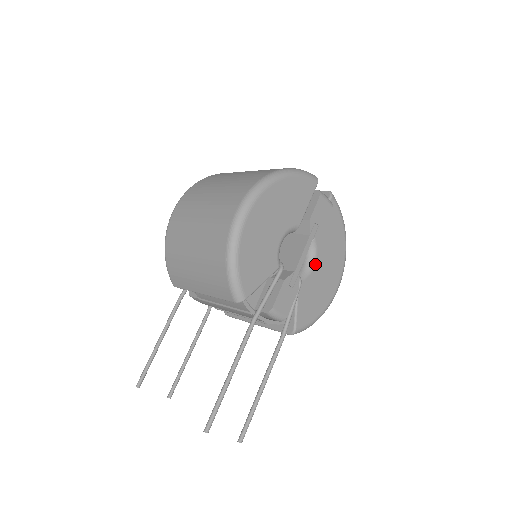
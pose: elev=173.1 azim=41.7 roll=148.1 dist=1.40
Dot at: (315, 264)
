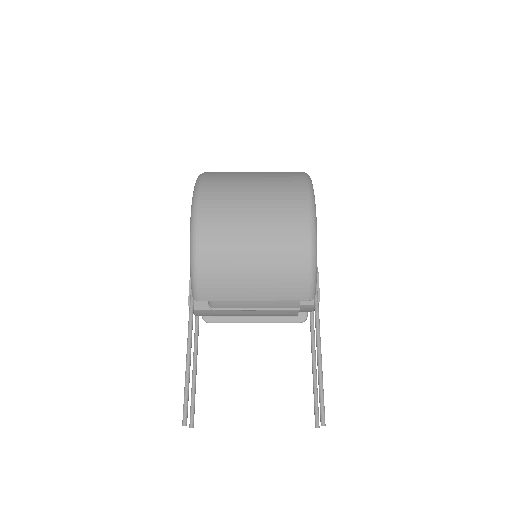
Dot at: occluded
